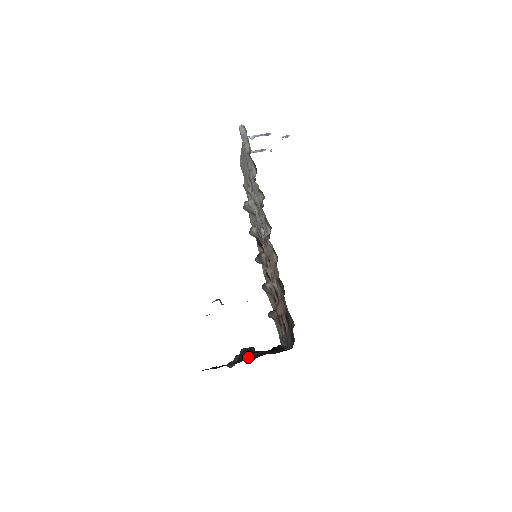
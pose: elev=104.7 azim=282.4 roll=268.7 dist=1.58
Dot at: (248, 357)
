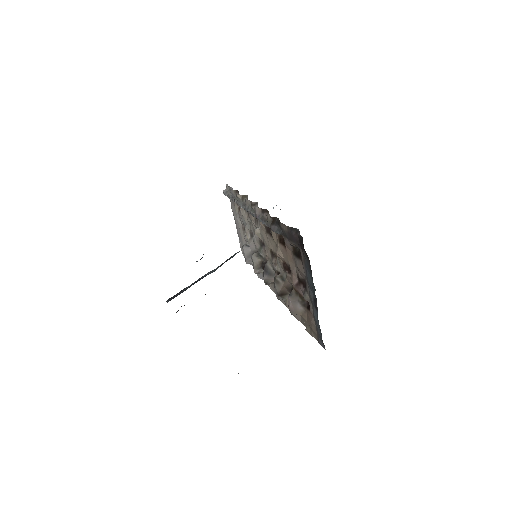
Dot at: occluded
